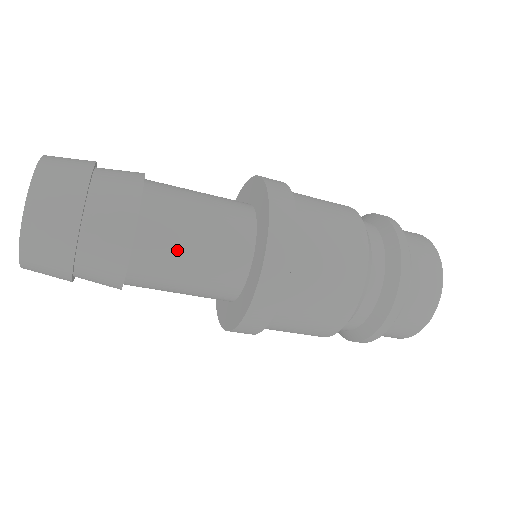
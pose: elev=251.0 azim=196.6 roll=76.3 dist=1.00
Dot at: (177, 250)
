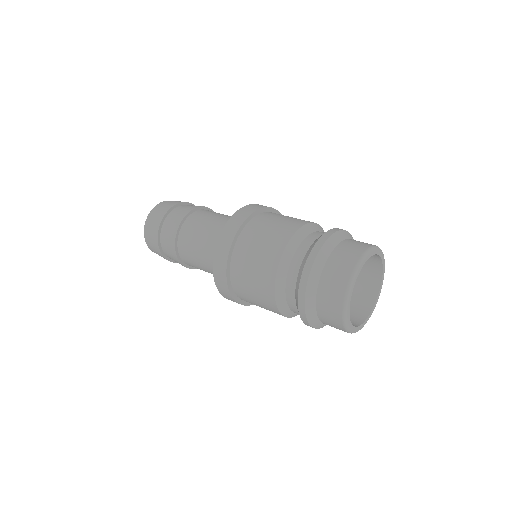
Dot at: (194, 249)
